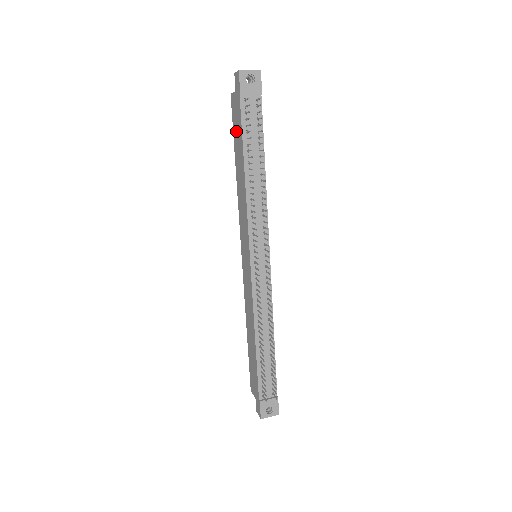
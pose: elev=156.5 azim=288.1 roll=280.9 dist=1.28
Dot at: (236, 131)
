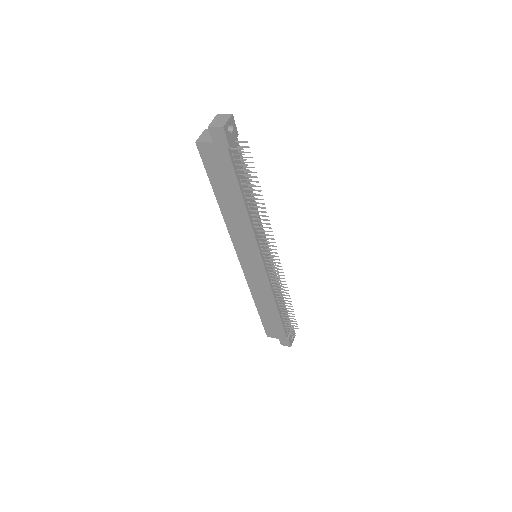
Dot at: (218, 175)
